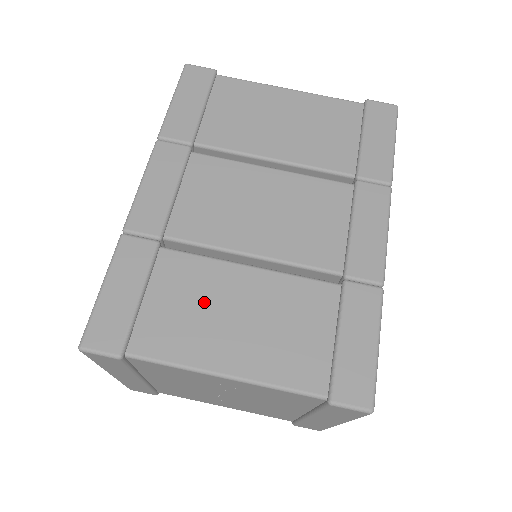
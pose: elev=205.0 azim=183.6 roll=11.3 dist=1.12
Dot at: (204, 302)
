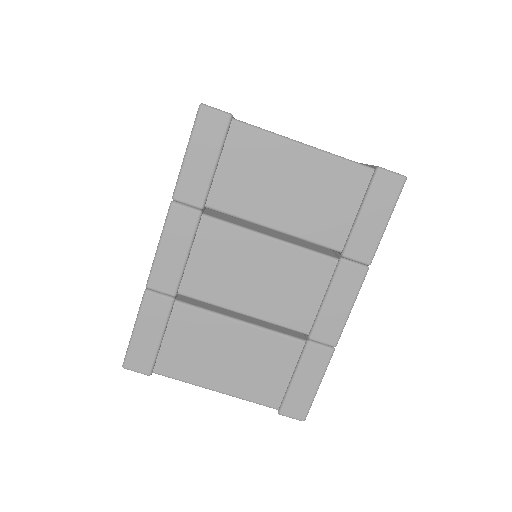
Dot at: (205, 345)
